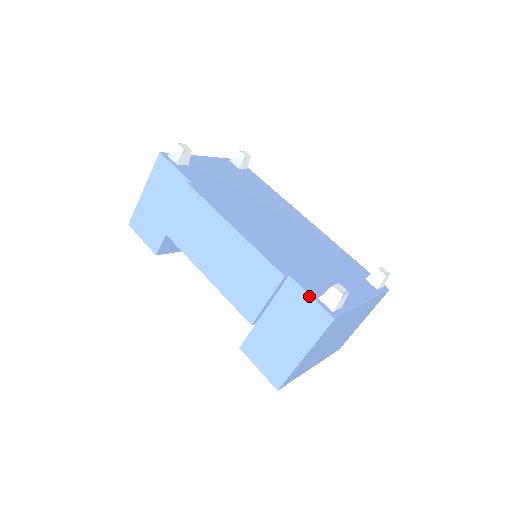
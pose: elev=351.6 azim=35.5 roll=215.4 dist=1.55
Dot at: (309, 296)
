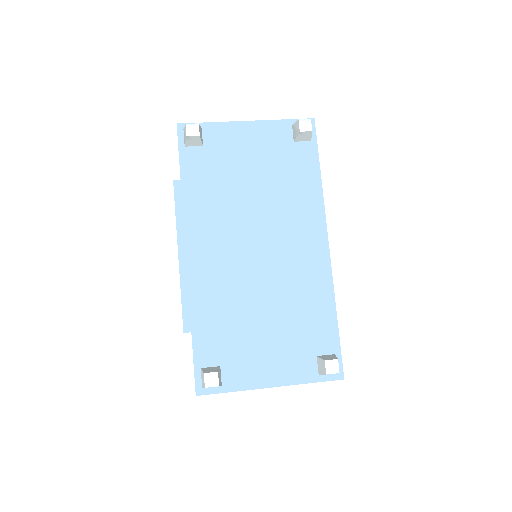
Dot at: (193, 362)
